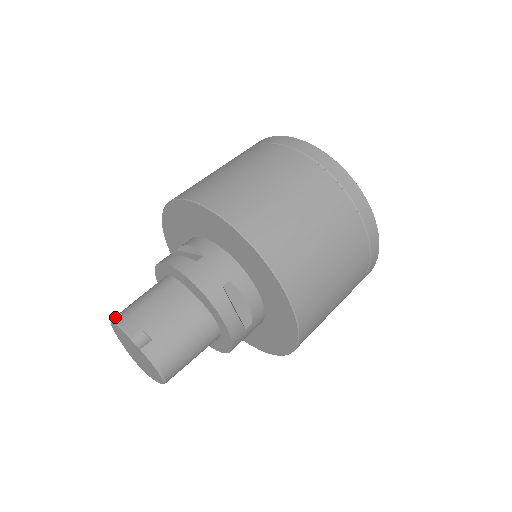
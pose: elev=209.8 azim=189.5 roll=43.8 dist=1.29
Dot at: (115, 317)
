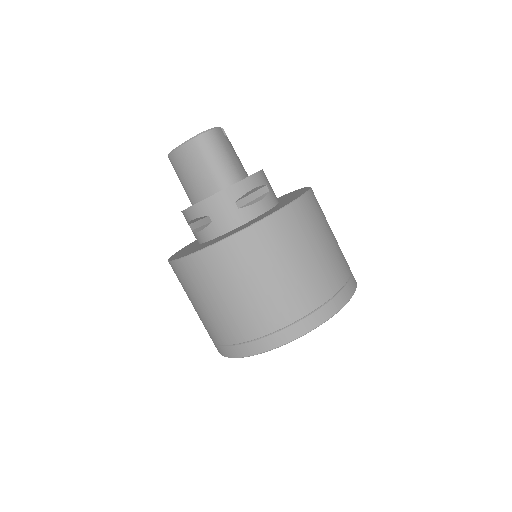
Dot at: occluded
